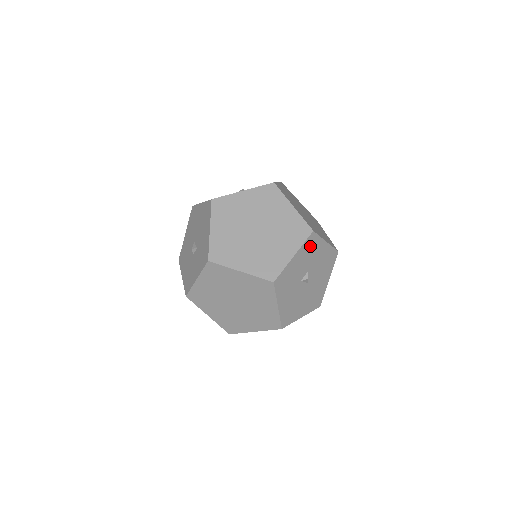
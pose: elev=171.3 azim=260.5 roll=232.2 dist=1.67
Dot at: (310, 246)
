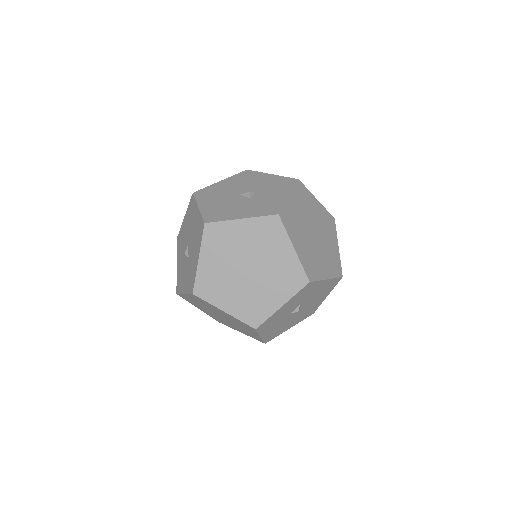
Dot at: (304, 291)
